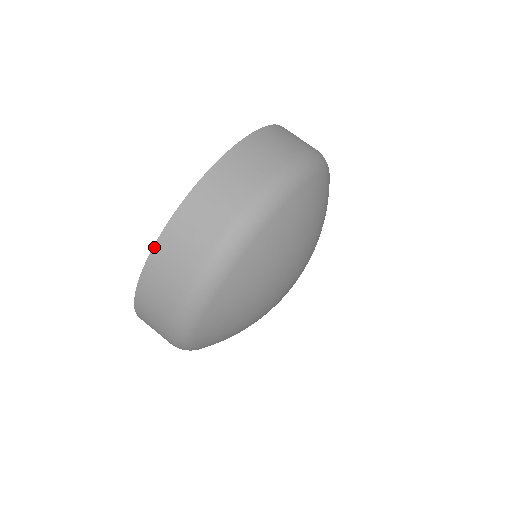
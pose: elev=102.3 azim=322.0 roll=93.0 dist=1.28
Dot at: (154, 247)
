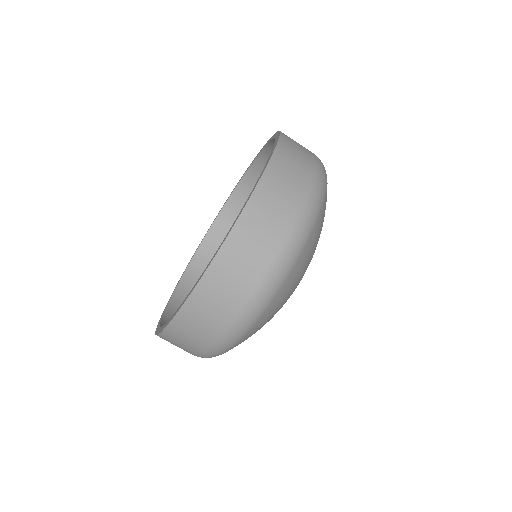
Dot at: (162, 332)
